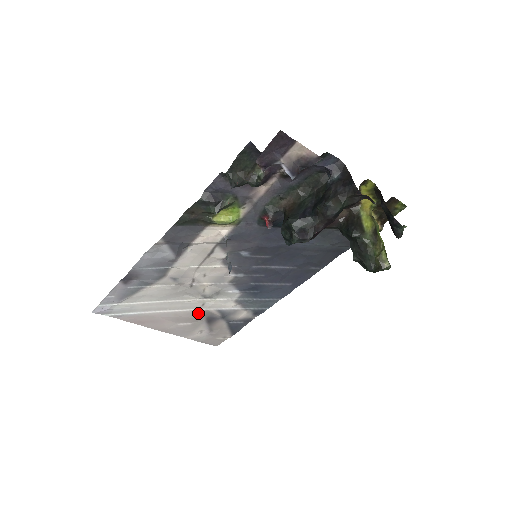
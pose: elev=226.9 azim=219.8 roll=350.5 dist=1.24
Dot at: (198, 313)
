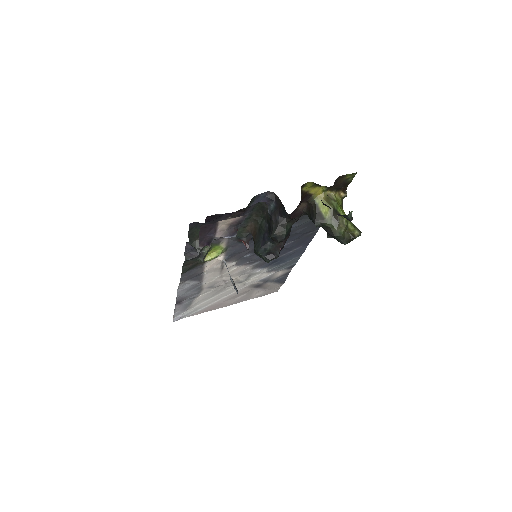
Dot at: (245, 288)
